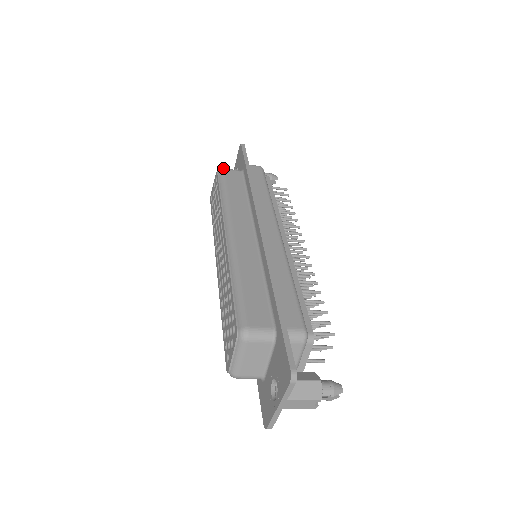
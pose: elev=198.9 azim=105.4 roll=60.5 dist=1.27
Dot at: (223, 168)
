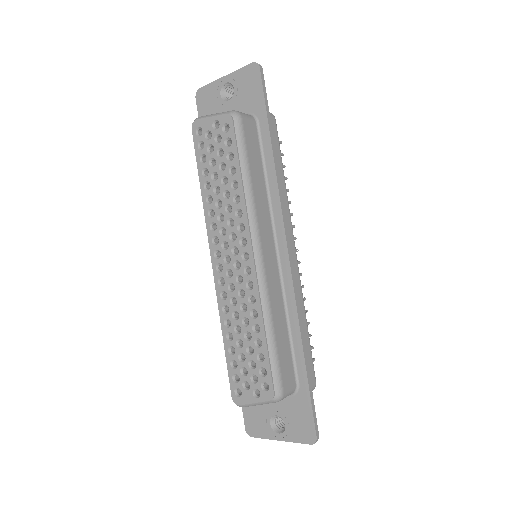
Dot at: (240, 114)
